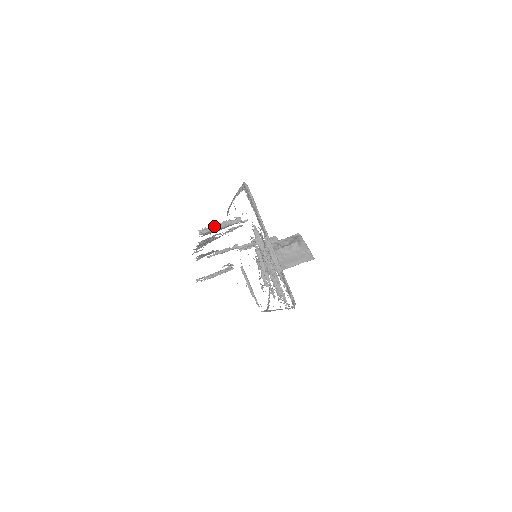
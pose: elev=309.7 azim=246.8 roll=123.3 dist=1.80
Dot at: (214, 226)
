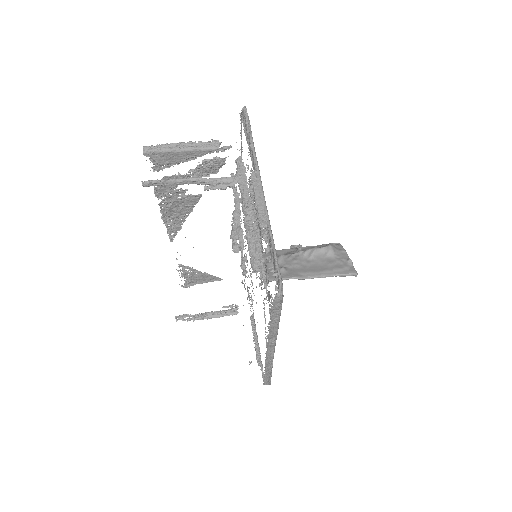
Dot at: (171, 145)
